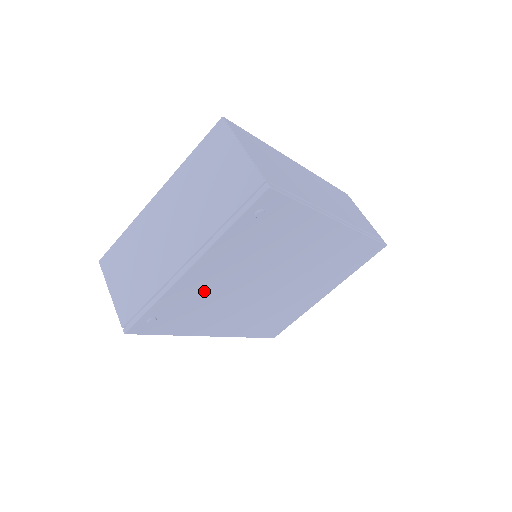
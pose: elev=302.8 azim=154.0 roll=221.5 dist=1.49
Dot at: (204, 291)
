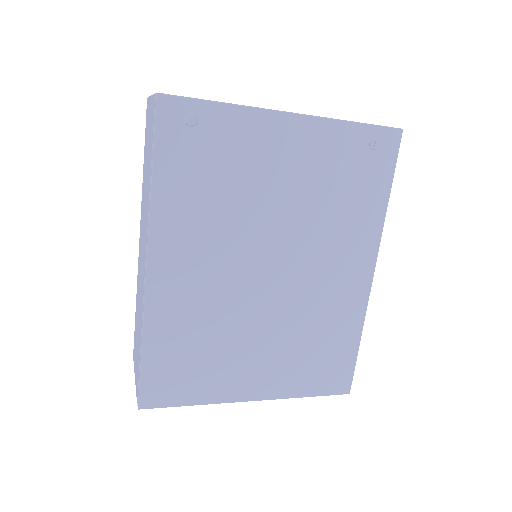
Dot at: (252, 166)
